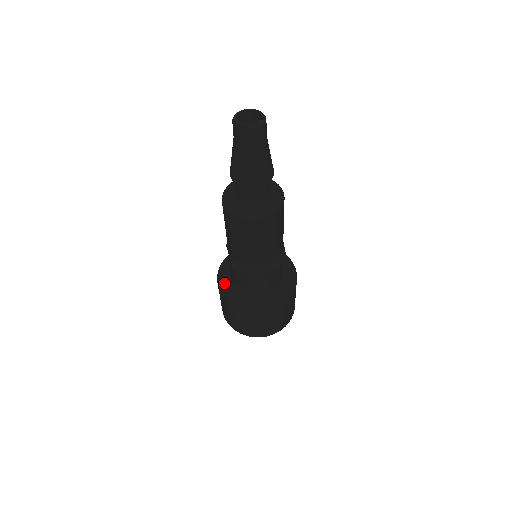
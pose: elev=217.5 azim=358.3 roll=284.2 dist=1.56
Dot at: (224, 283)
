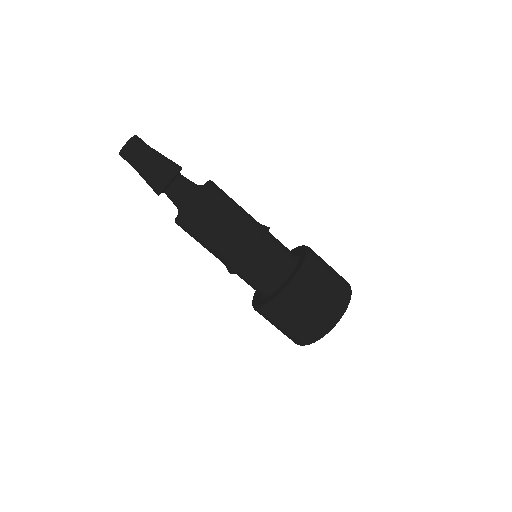
Dot at: (255, 296)
